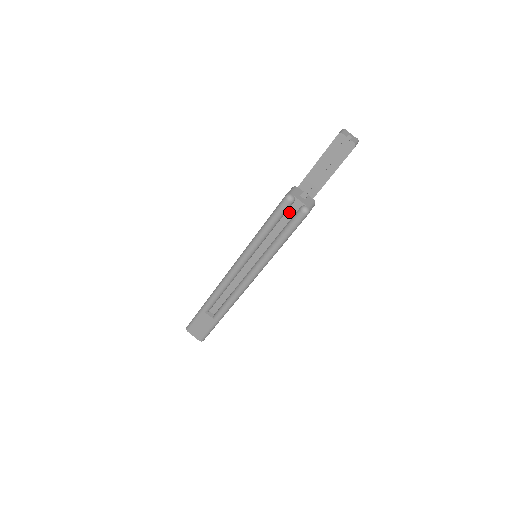
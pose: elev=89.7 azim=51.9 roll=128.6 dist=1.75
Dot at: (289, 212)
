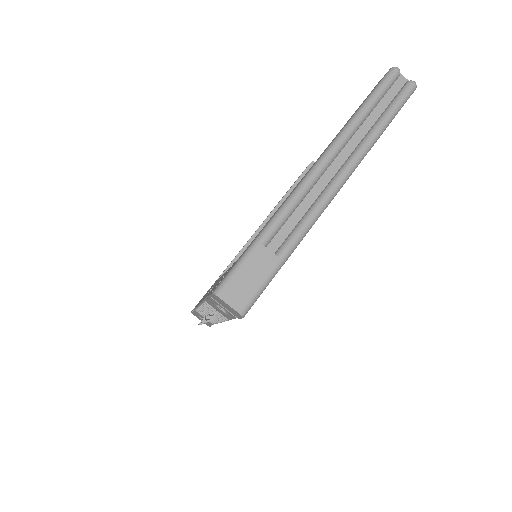
Dot at: (393, 89)
